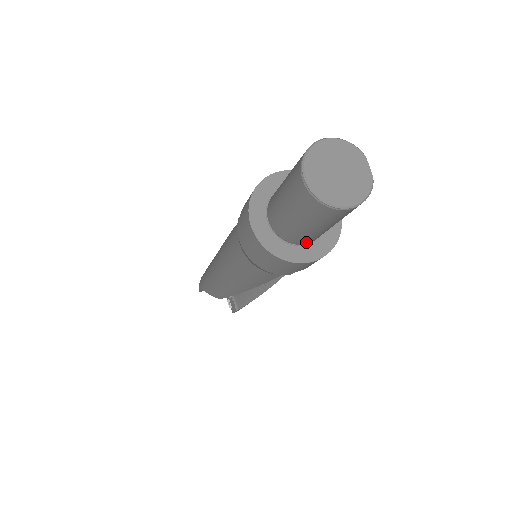
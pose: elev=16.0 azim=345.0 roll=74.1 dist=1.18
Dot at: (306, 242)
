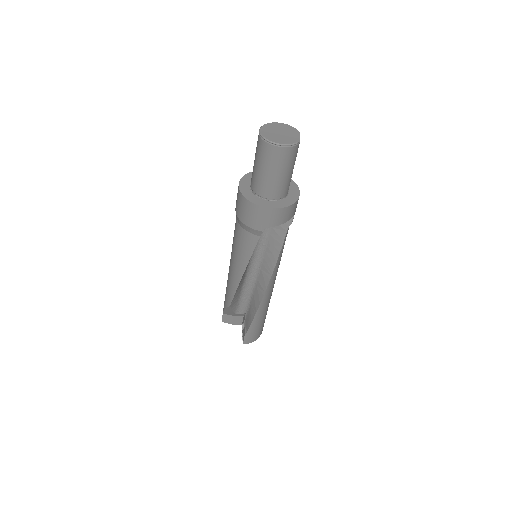
Dot at: (269, 196)
